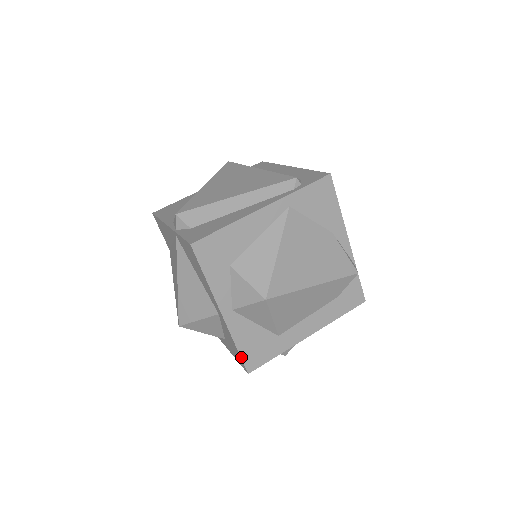
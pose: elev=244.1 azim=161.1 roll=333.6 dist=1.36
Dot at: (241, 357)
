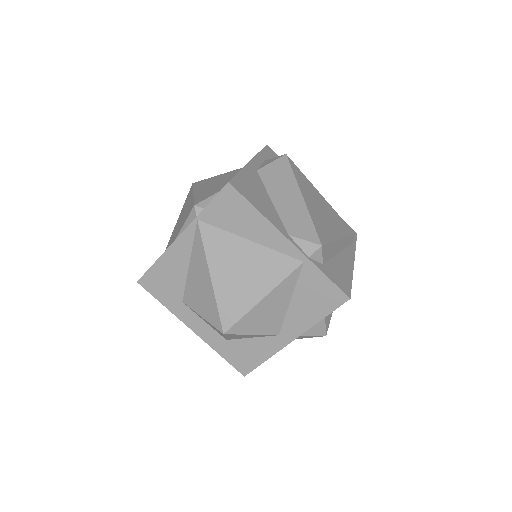
Dot at: occluded
